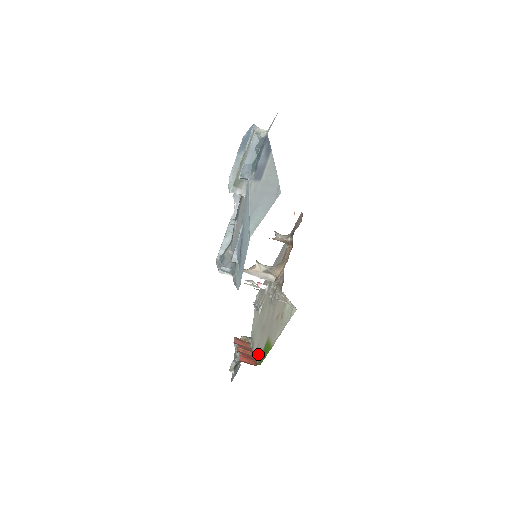
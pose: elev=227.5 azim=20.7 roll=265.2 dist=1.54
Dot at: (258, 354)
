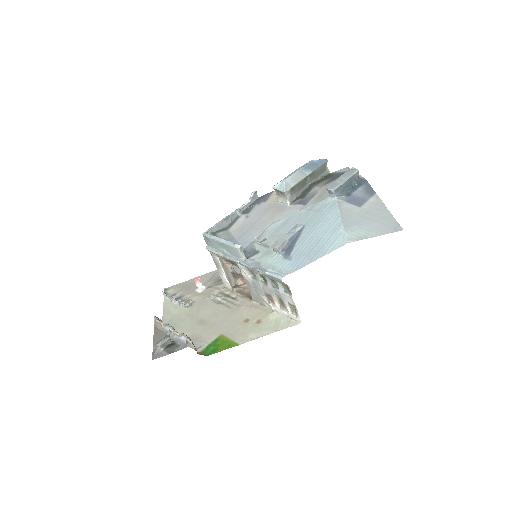
Dot at: (197, 345)
